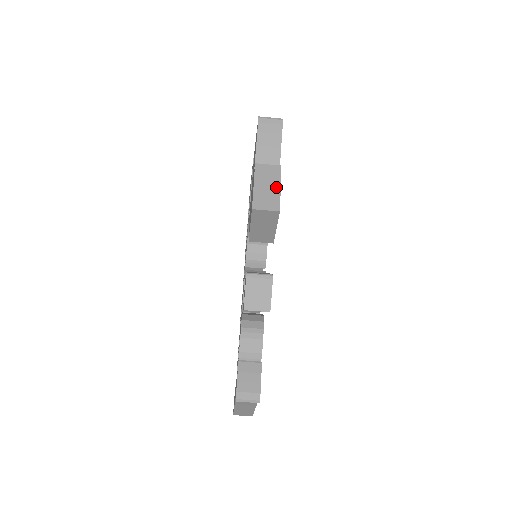
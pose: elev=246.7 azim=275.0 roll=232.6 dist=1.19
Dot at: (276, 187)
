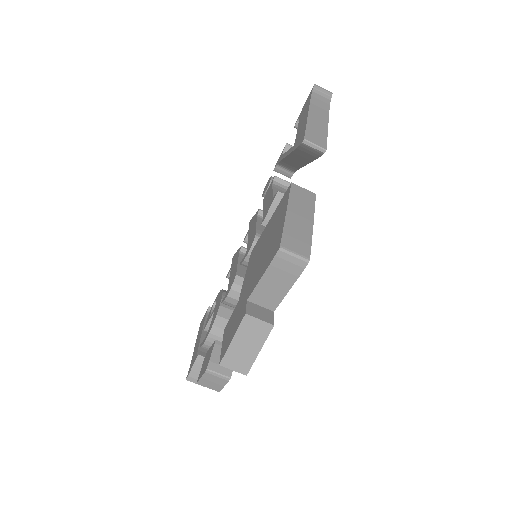
Dot at: (255, 349)
